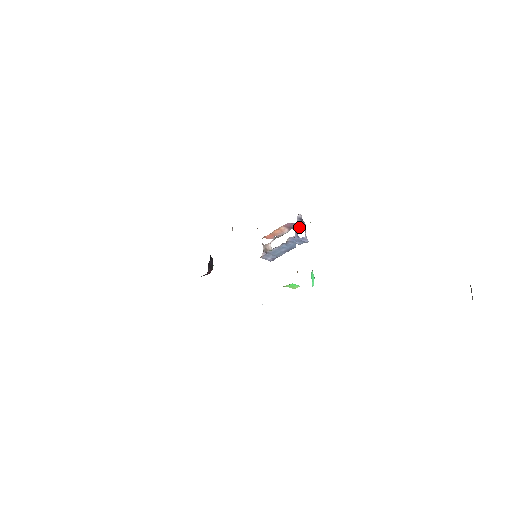
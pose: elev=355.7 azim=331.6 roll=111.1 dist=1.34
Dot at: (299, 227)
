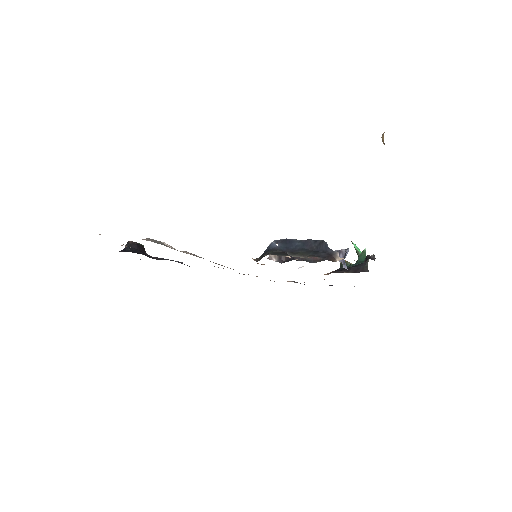
Dot at: (343, 260)
